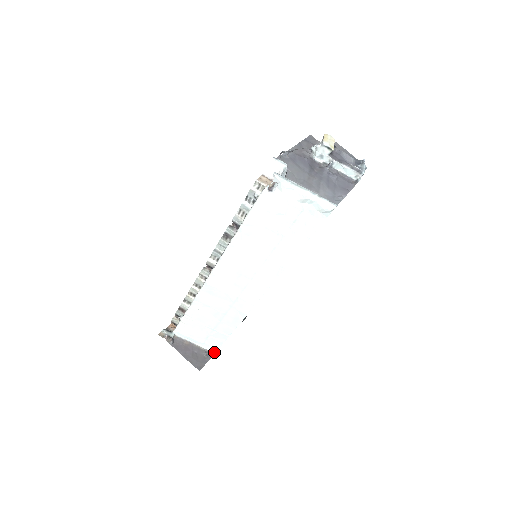
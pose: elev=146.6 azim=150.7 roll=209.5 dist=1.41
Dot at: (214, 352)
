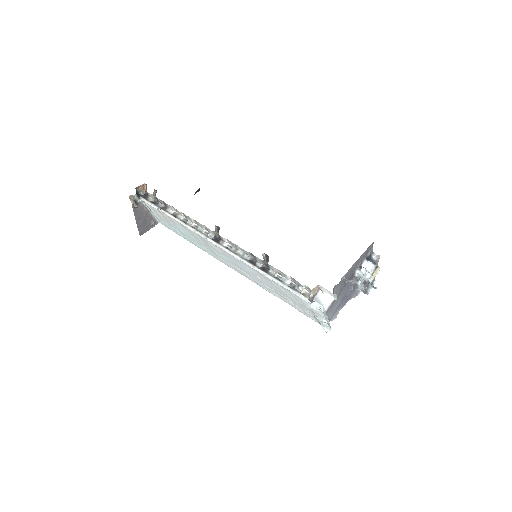
Dot at: (159, 222)
